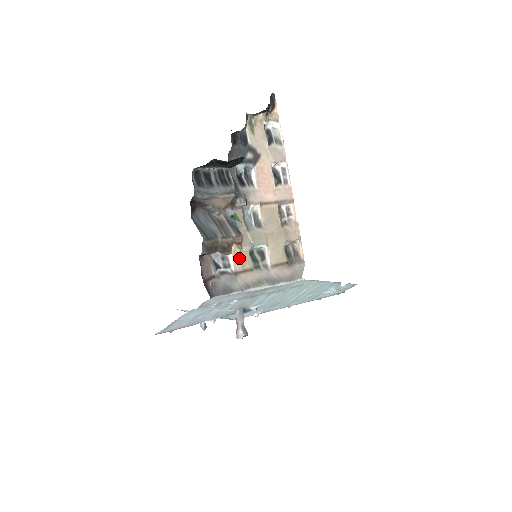
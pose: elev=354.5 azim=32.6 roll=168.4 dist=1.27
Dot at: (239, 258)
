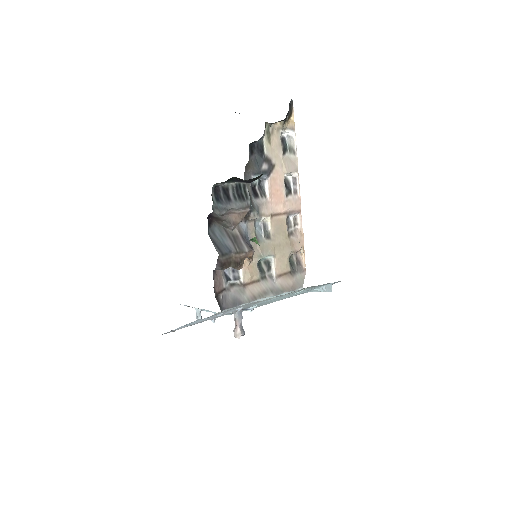
Dot at: (248, 270)
